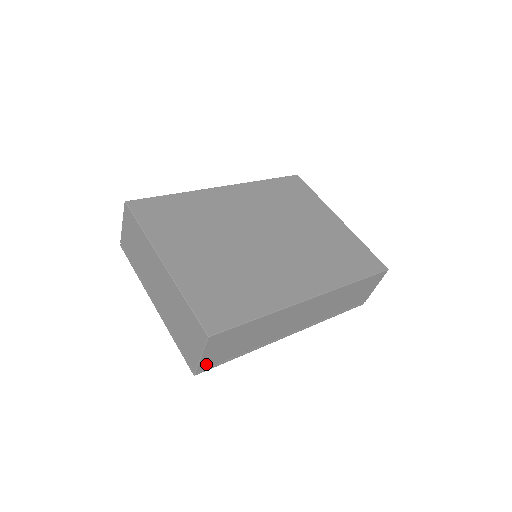
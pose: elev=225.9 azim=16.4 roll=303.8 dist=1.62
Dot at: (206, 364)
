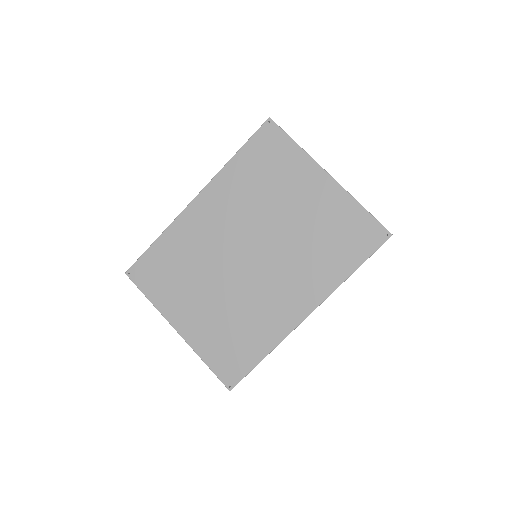
Dot at: occluded
